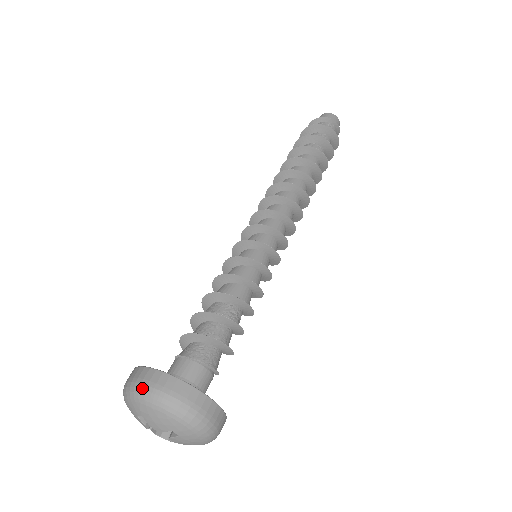
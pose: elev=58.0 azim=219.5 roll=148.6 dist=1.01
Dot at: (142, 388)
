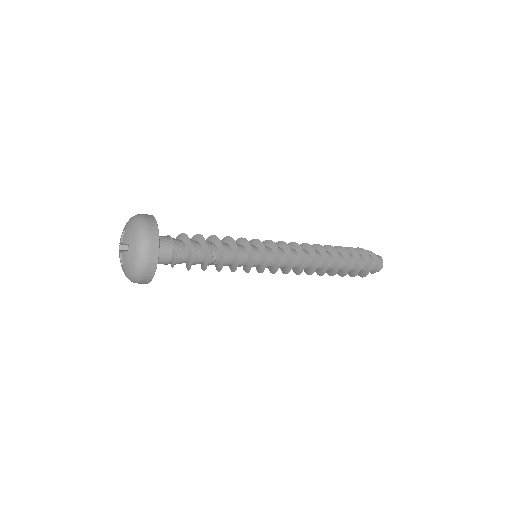
Dot at: (141, 216)
